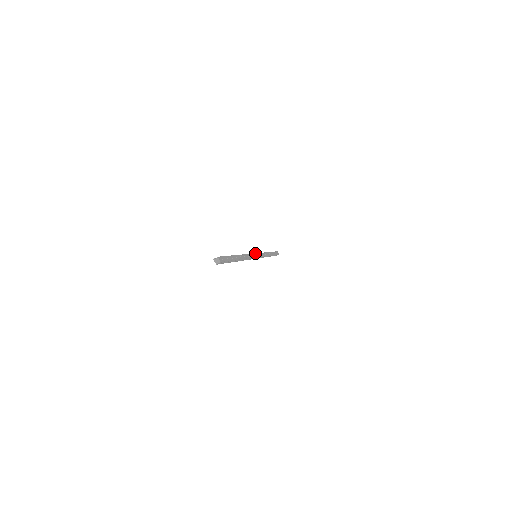
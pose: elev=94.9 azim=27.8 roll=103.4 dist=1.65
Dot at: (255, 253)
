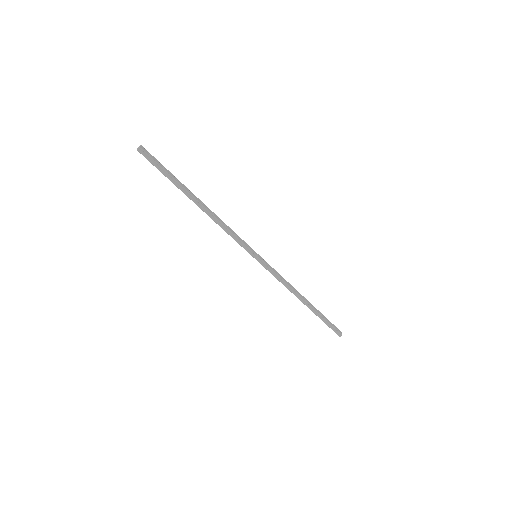
Dot at: (253, 250)
